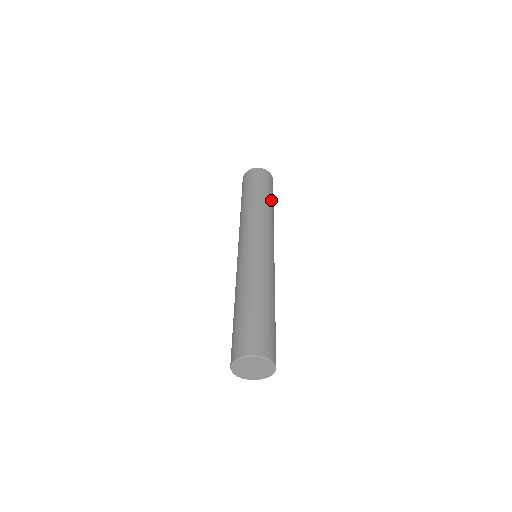
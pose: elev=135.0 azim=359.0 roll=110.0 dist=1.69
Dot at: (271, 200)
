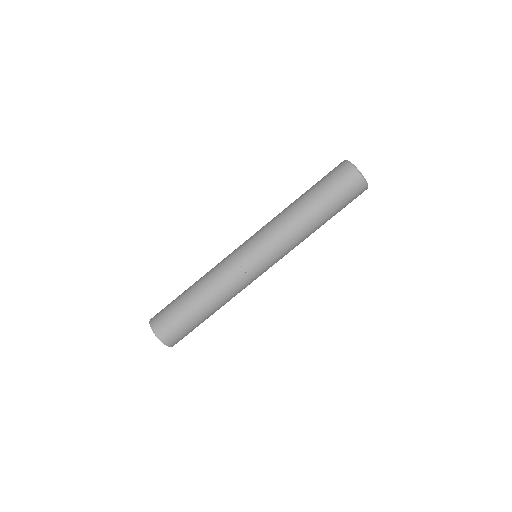
Dot at: occluded
